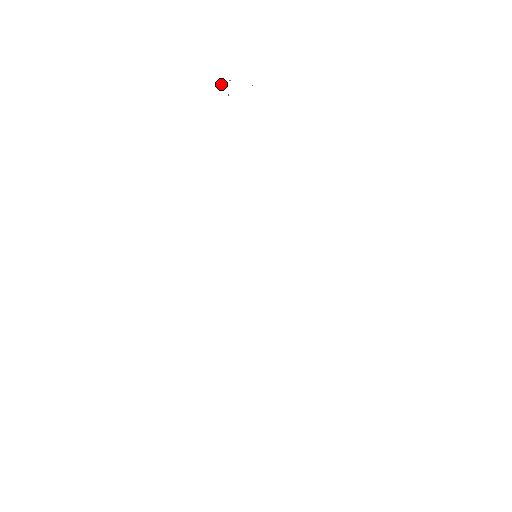
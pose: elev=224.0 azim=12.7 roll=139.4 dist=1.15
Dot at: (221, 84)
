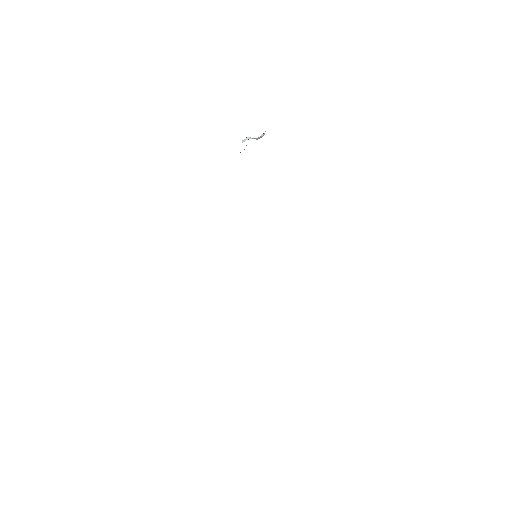
Dot at: occluded
